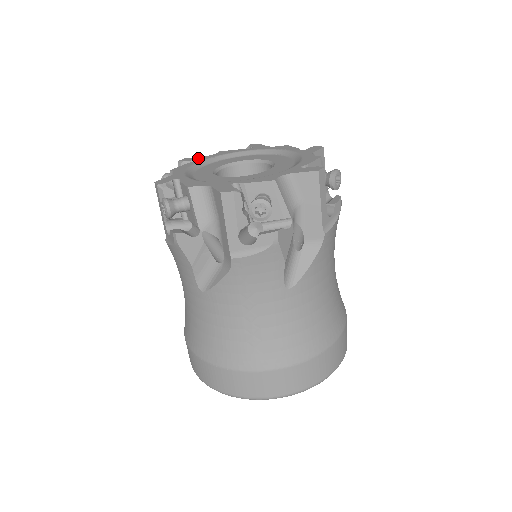
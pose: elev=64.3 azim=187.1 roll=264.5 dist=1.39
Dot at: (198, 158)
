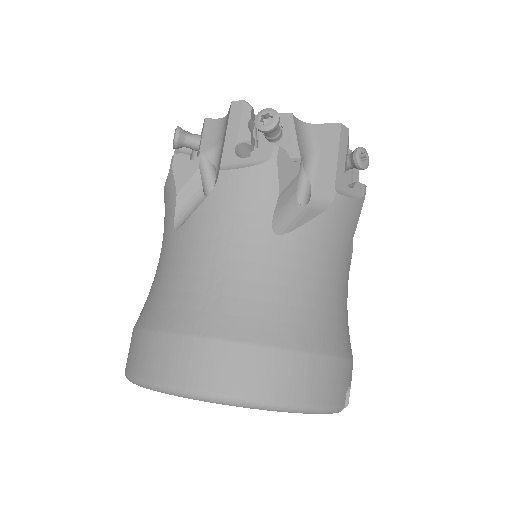
Dot at: occluded
